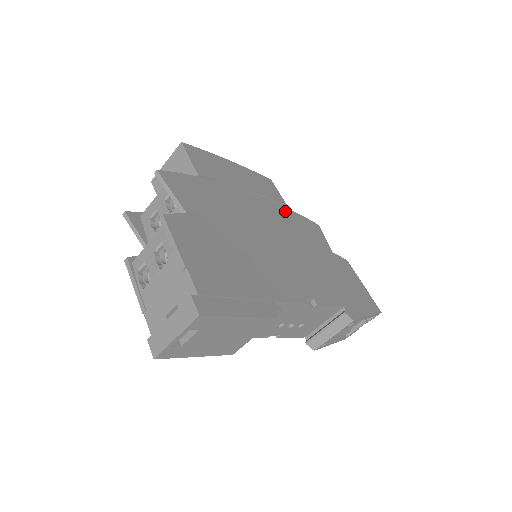
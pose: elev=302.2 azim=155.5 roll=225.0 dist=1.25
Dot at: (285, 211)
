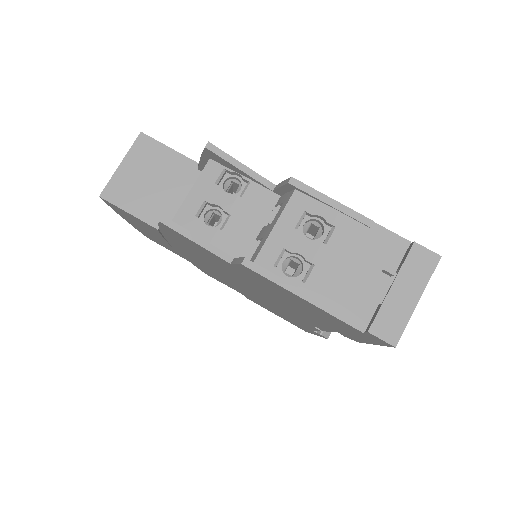
Dot at: occluded
